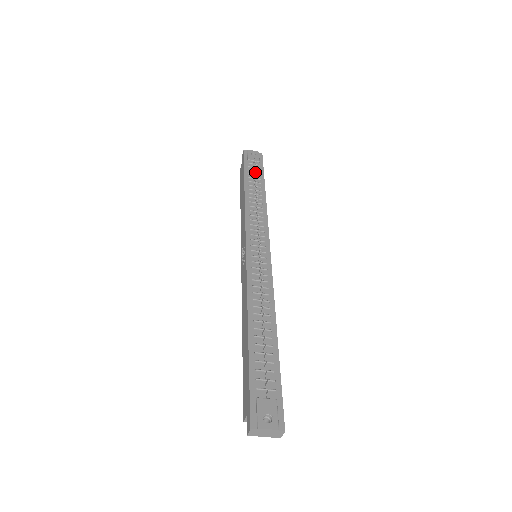
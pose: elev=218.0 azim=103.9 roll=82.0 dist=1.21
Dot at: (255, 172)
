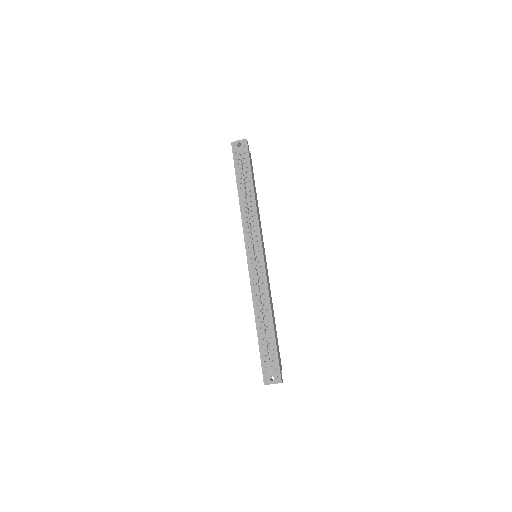
Dot at: occluded
